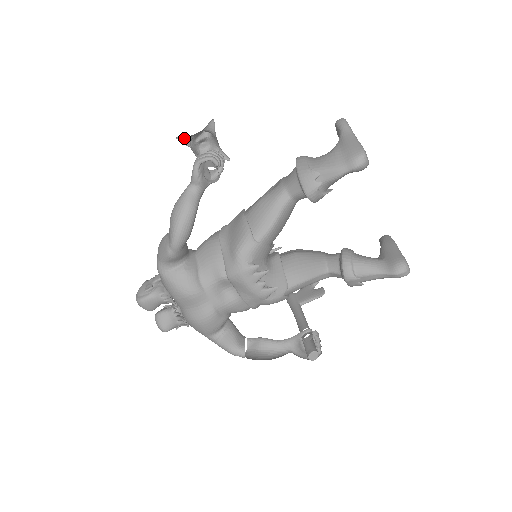
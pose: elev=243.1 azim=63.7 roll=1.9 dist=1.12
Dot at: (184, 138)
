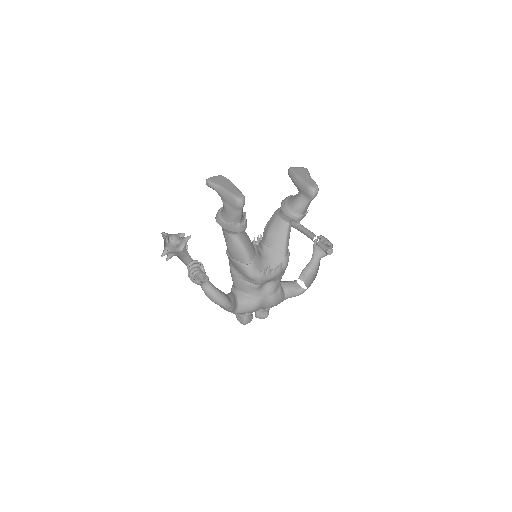
Dot at: (163, 252)
